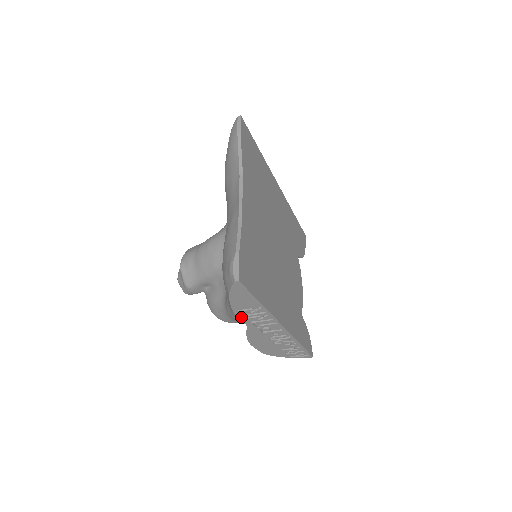
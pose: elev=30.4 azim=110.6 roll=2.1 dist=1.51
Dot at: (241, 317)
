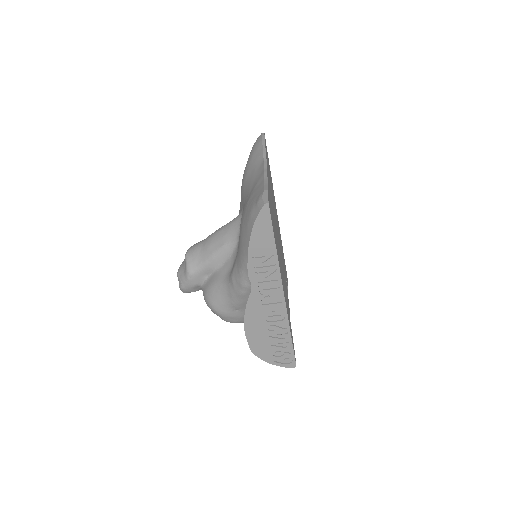
Dot at: (251, 270)
